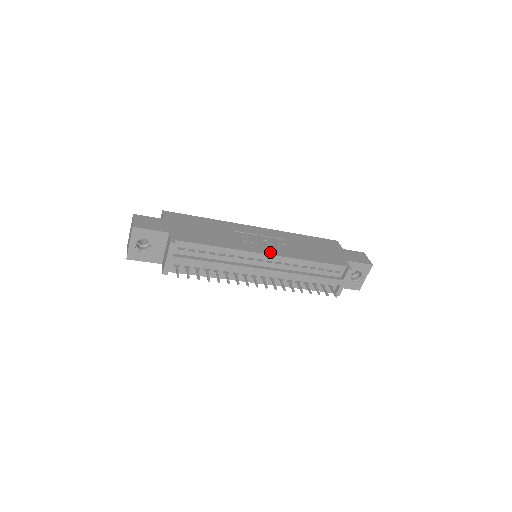
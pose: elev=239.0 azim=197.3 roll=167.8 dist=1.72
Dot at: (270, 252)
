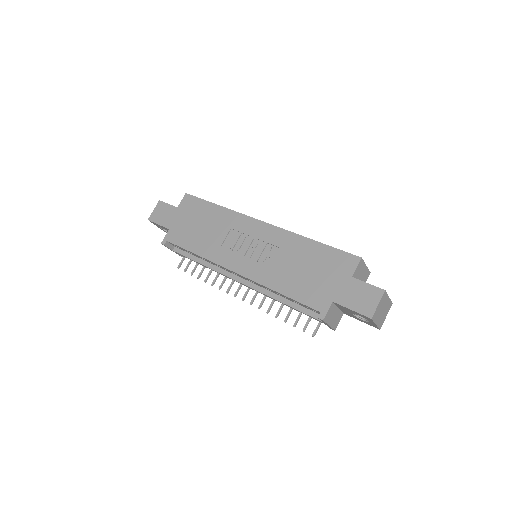
Dot at: (240, 269)
